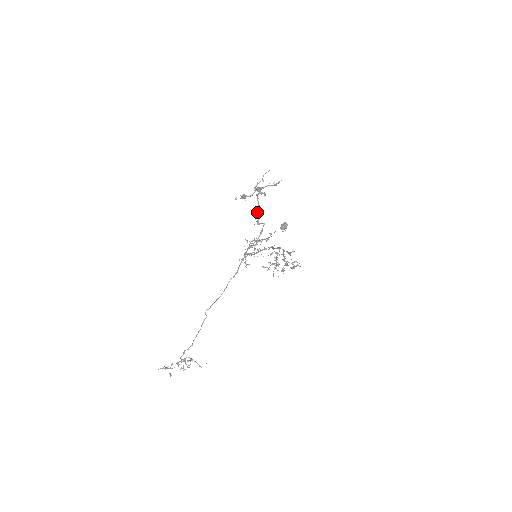
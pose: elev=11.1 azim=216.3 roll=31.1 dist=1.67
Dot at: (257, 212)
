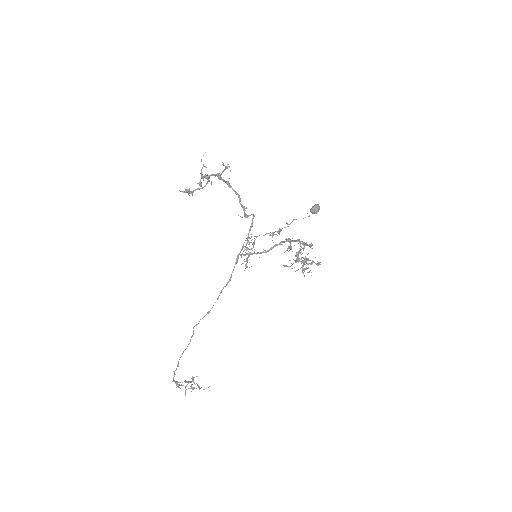
Dot at: (239, 202)
